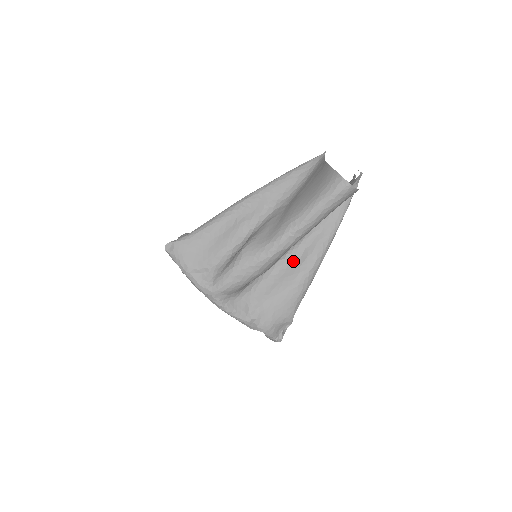
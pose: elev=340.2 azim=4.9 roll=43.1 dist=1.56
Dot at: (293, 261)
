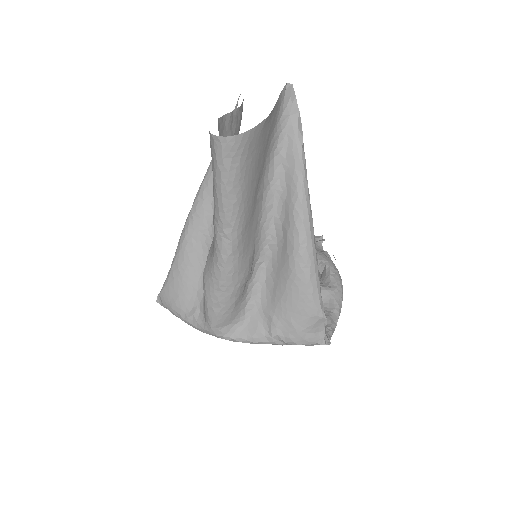
Dot at: (278, 247)
